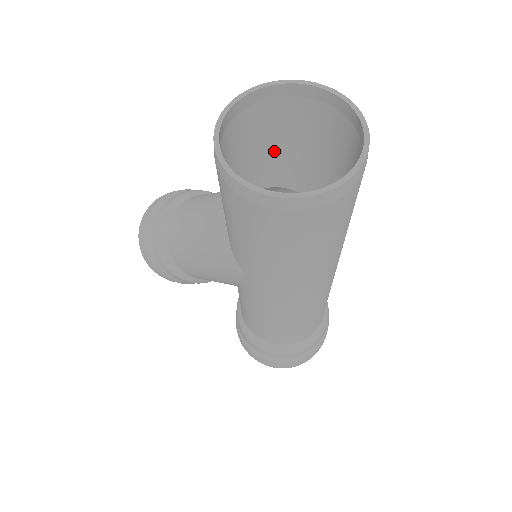
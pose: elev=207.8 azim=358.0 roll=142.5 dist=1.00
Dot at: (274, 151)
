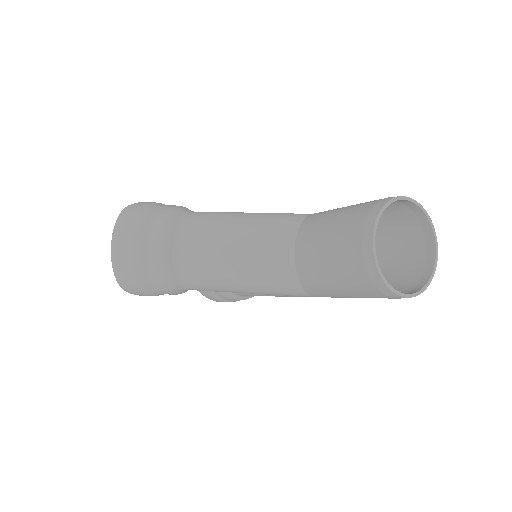
Dot at: (332, 219)
